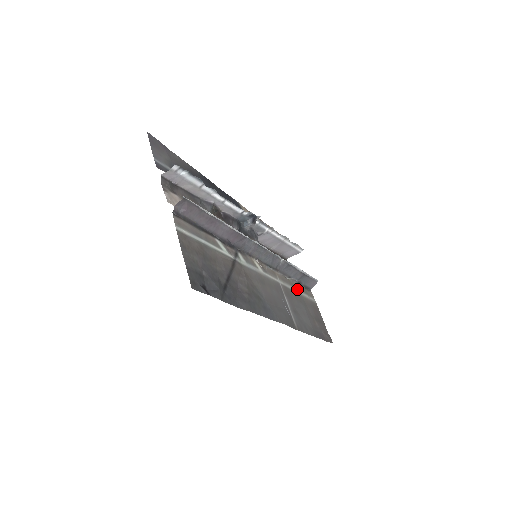
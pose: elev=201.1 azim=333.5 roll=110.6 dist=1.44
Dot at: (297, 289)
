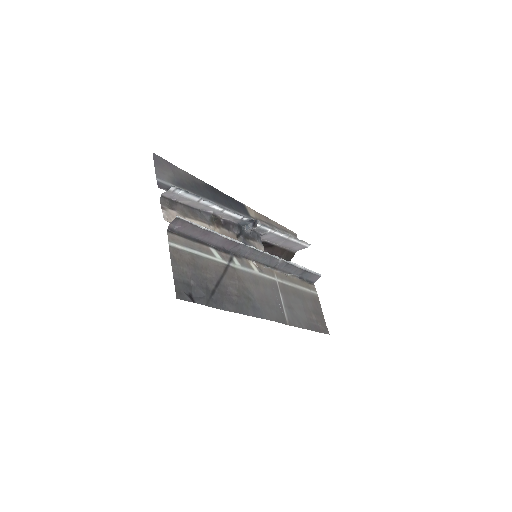
Dot at: (297, 284)
